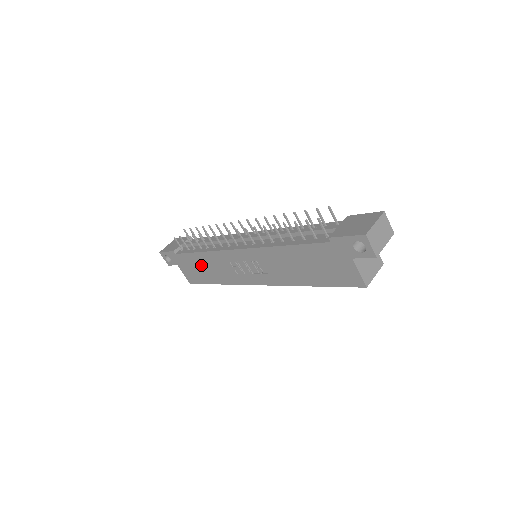
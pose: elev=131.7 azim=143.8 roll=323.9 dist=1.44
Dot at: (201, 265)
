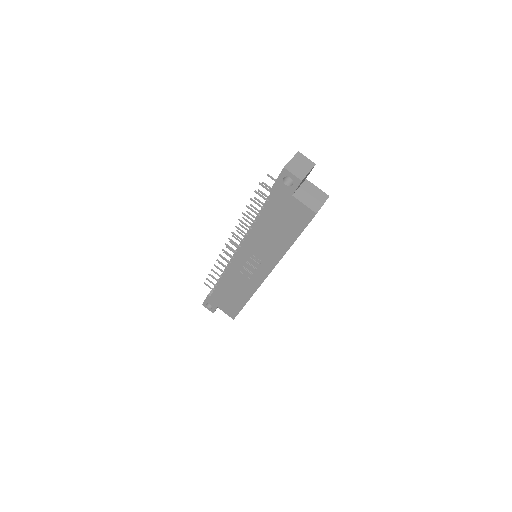
Dot at: (228, 292)
